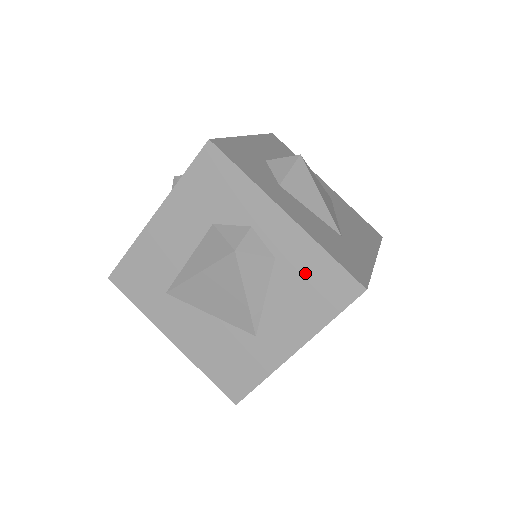
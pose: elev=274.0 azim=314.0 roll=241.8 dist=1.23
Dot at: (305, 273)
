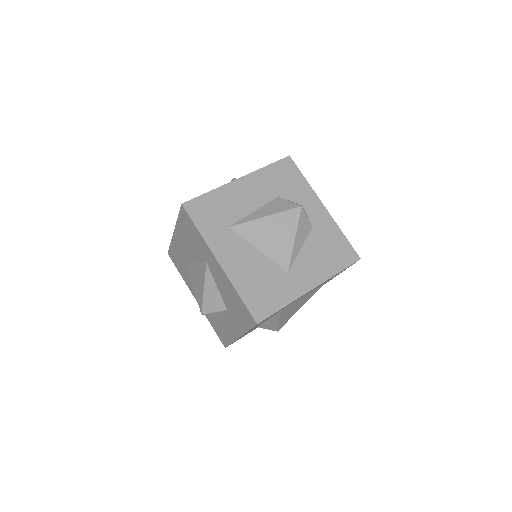
Dot at: (328, 240)
